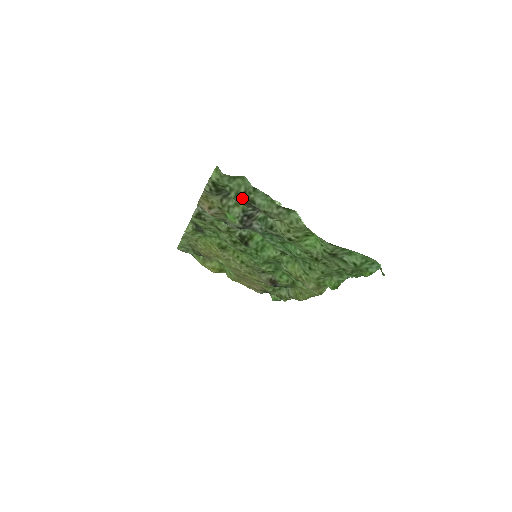
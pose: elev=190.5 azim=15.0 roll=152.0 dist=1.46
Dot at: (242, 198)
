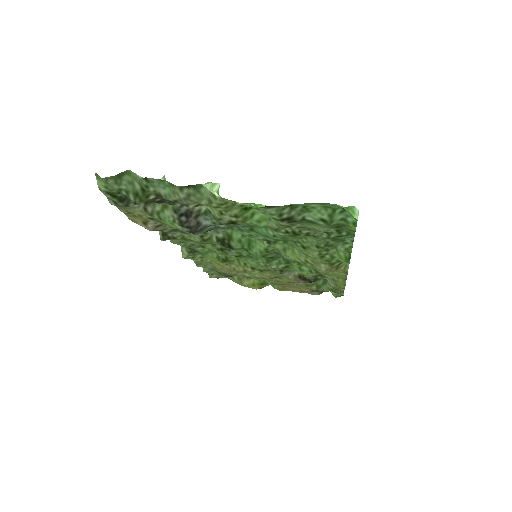
Dot at: (145, 197)
